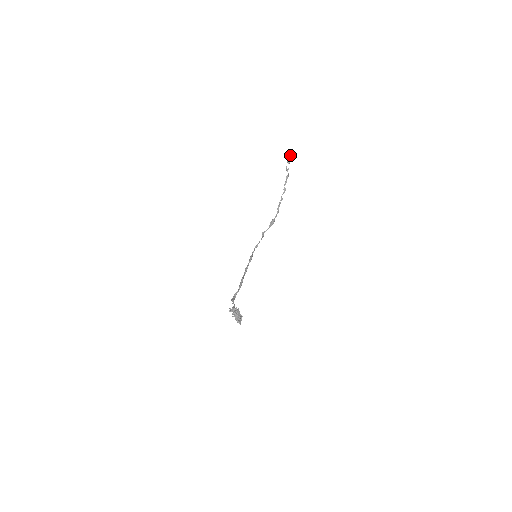
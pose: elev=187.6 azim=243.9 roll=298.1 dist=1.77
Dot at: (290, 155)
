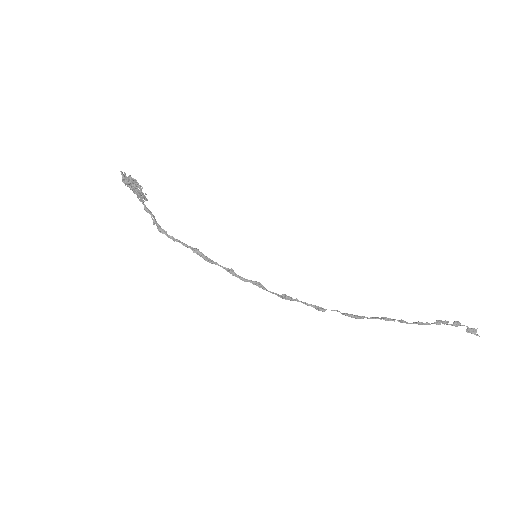
Dot at: (468, 328)
